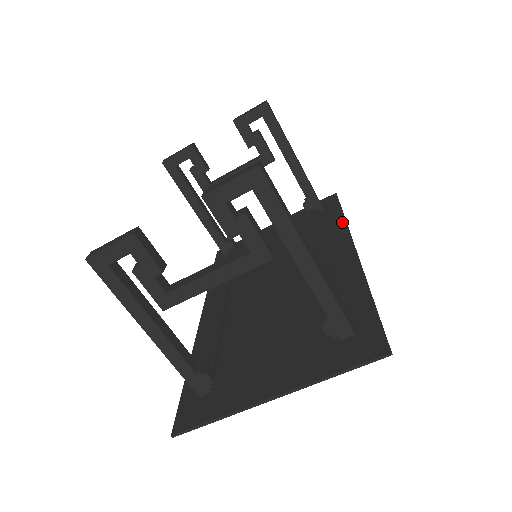
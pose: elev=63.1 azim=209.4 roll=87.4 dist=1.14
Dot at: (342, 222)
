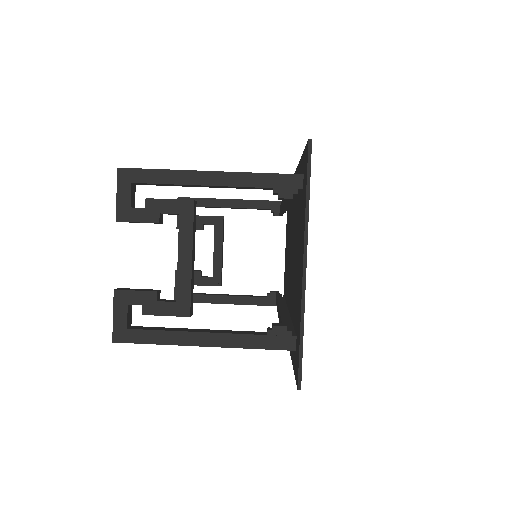
Dot at: occluded
